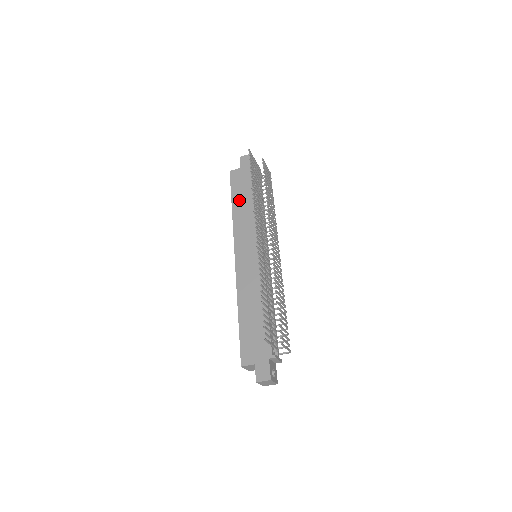
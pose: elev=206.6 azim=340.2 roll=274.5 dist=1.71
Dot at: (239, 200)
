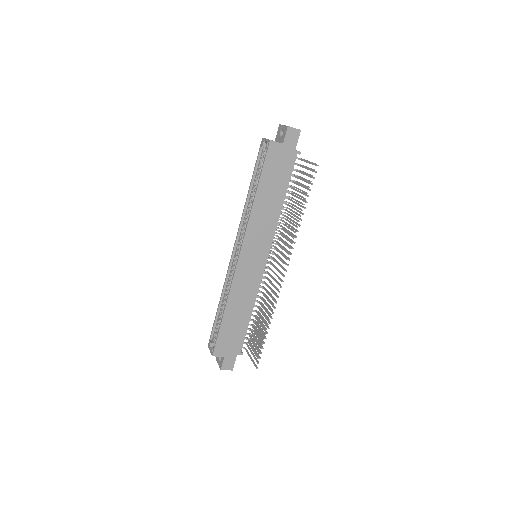
Dot at: (266, 189)
